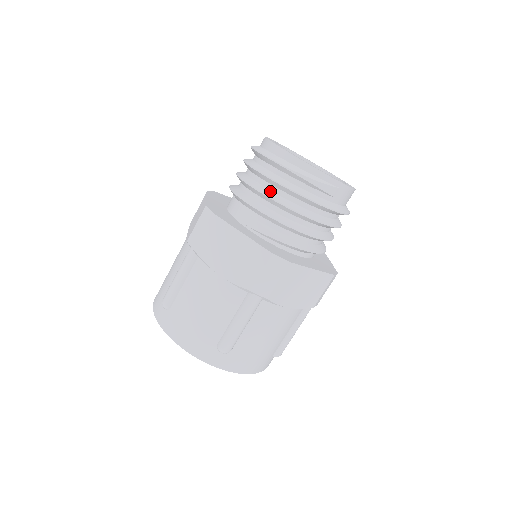
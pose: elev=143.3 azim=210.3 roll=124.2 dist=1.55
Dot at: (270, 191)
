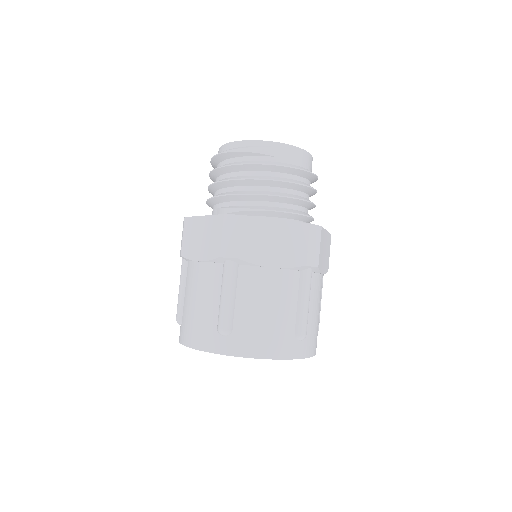
Dot at: (222, 179)
